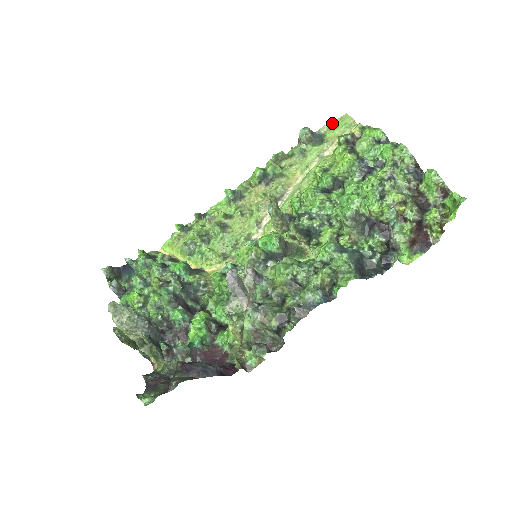
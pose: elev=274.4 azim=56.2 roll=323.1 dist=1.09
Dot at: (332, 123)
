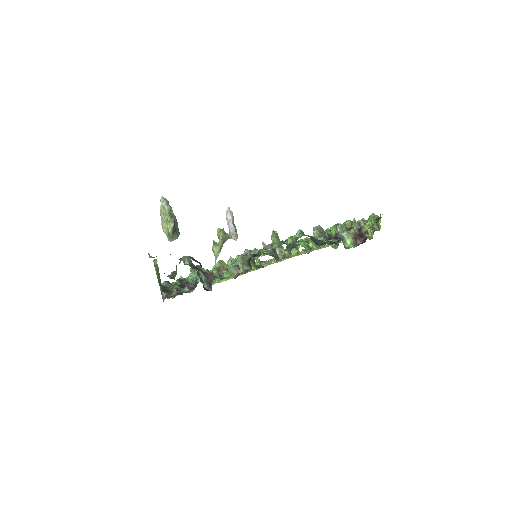
Dot at: occluded
